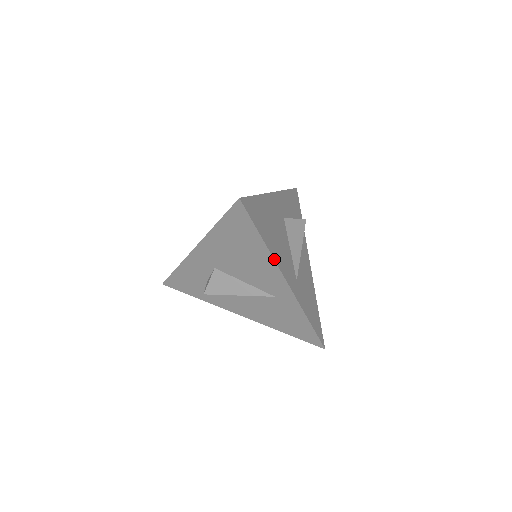
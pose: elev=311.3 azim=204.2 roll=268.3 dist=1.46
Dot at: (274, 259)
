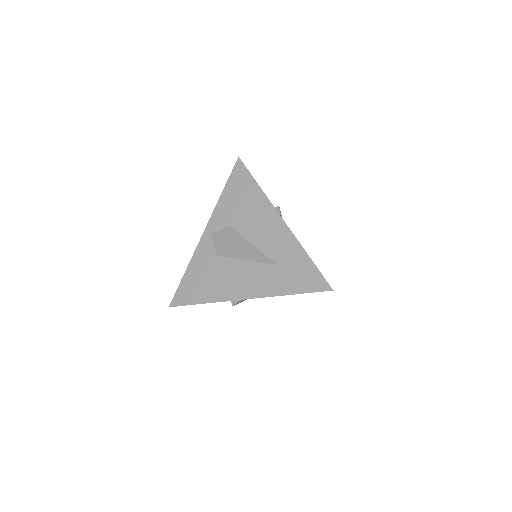
Dot at: occluded
